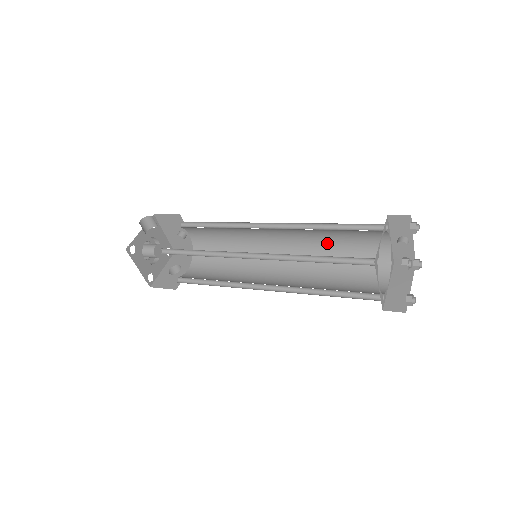
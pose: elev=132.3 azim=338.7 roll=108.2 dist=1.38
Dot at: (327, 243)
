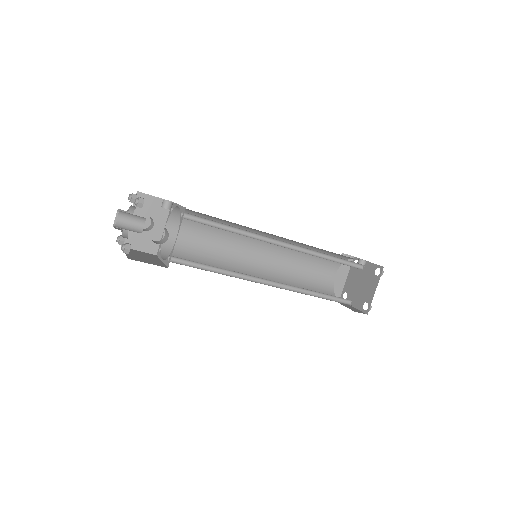
Dot at: (312, 246)
